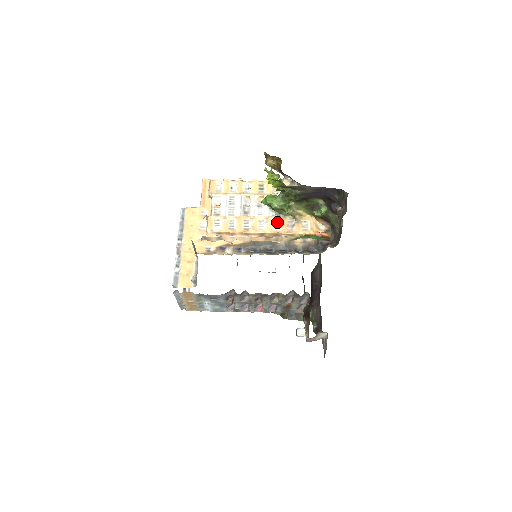
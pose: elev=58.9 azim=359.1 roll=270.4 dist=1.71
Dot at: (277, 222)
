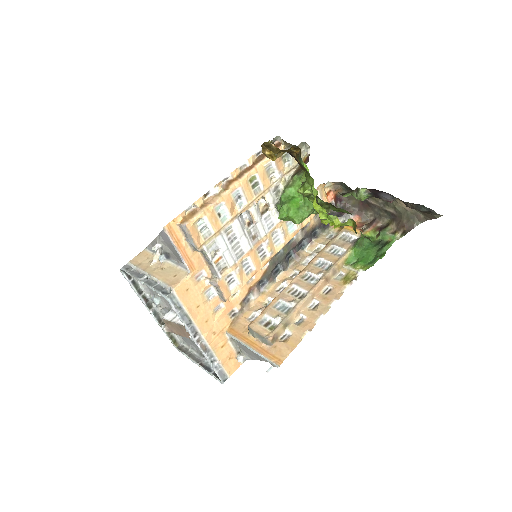
Dot at: occluded
